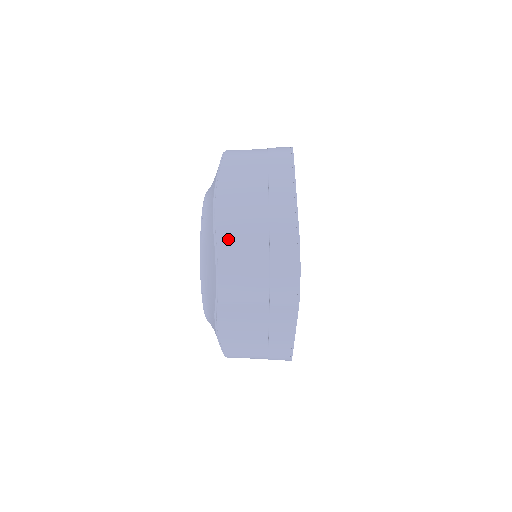
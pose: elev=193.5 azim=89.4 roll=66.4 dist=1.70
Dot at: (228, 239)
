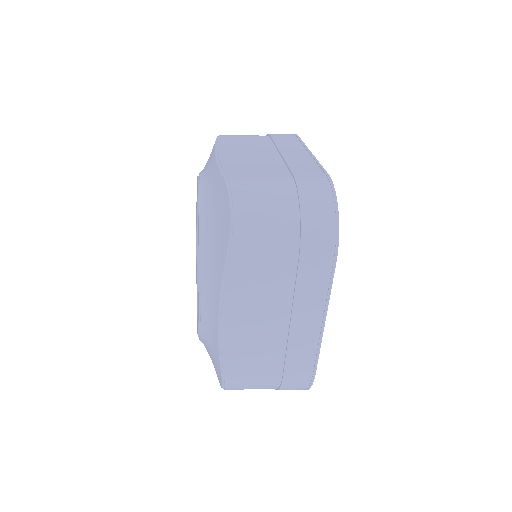
Dot at: (242, 176)
